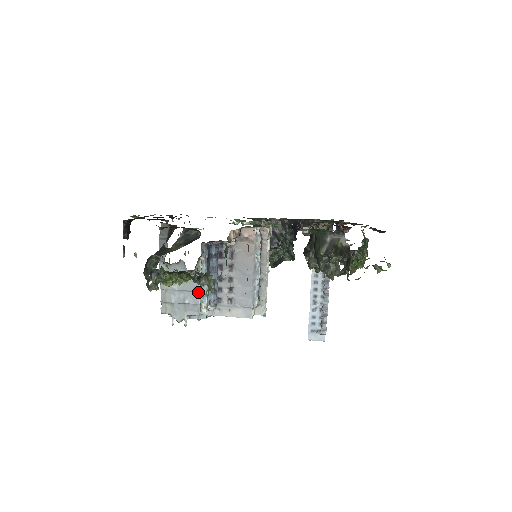
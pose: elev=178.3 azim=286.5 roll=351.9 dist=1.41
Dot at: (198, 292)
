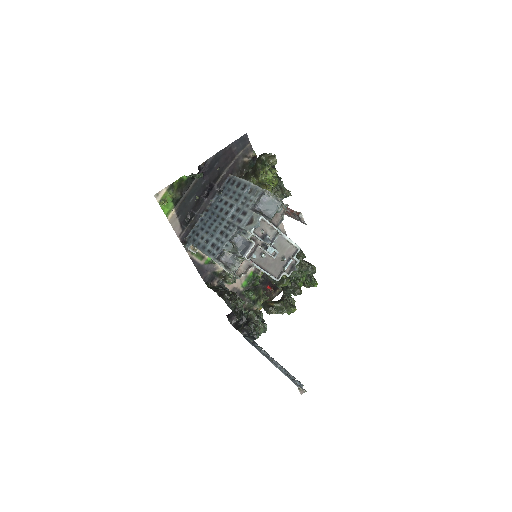
Dot at: occluded
